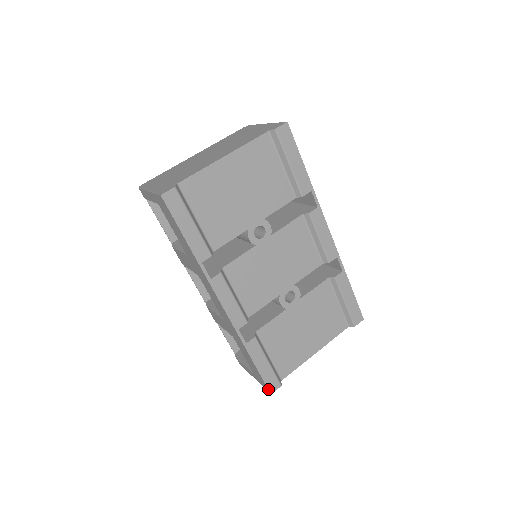
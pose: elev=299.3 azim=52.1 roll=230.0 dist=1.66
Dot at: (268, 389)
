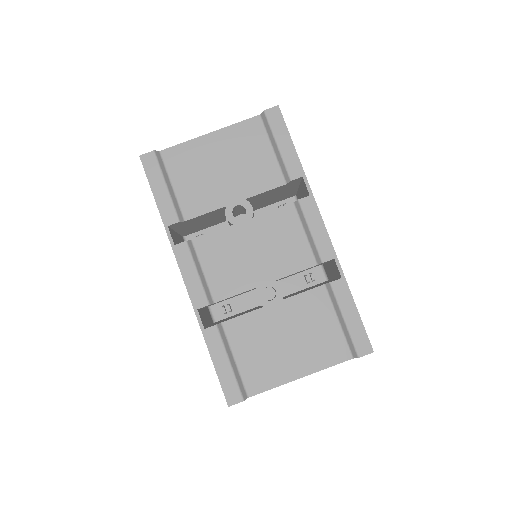
Dot at: (225, 398)
